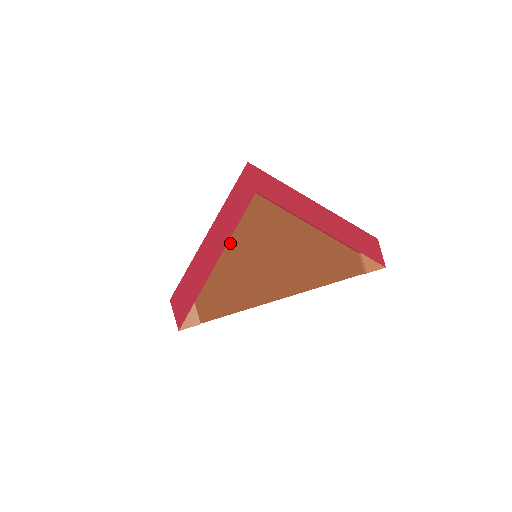
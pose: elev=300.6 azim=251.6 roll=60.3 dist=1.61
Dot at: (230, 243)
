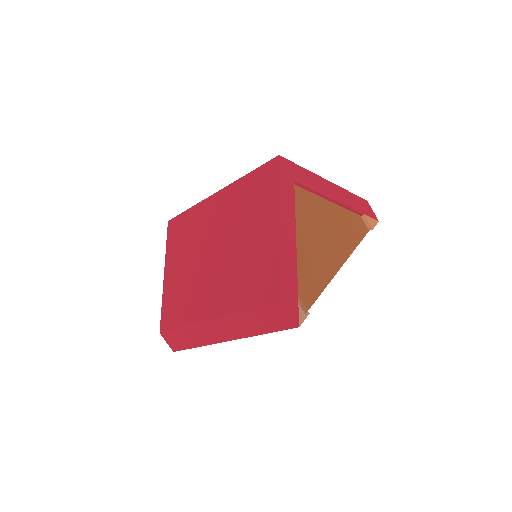
Dot at: occluded
